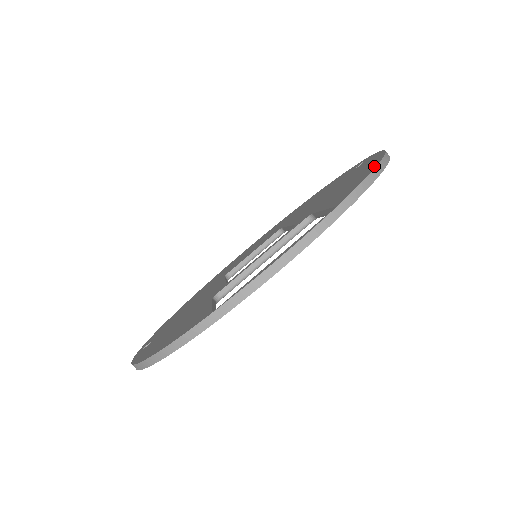
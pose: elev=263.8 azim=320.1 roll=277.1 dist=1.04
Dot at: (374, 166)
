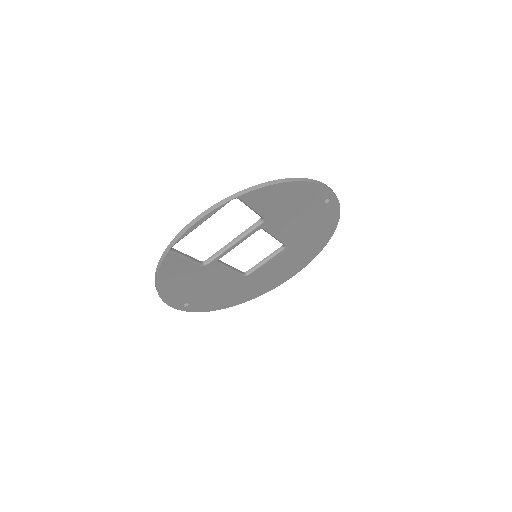
Dot at: (280, 181)
